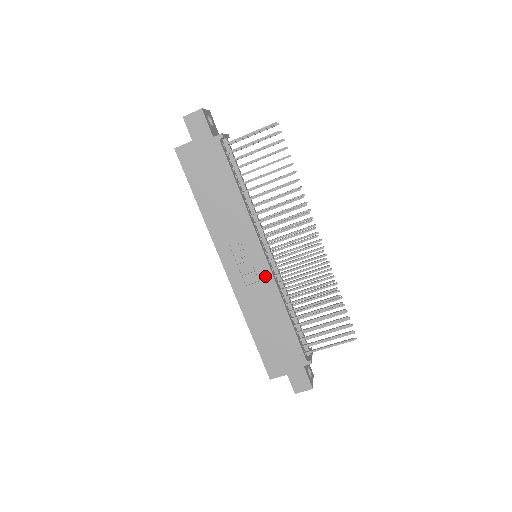
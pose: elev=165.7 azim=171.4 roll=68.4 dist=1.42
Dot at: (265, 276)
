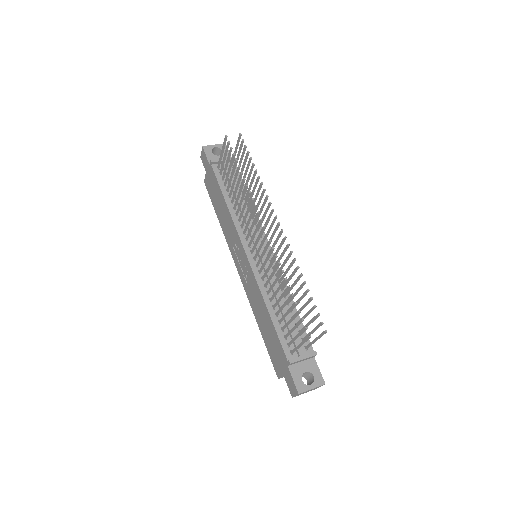
Dot at: (250, 273)
